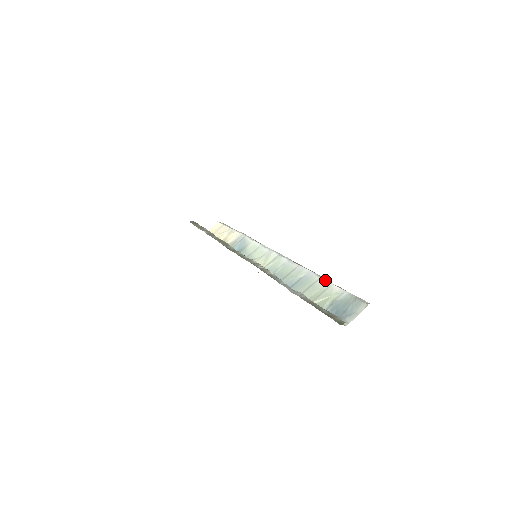
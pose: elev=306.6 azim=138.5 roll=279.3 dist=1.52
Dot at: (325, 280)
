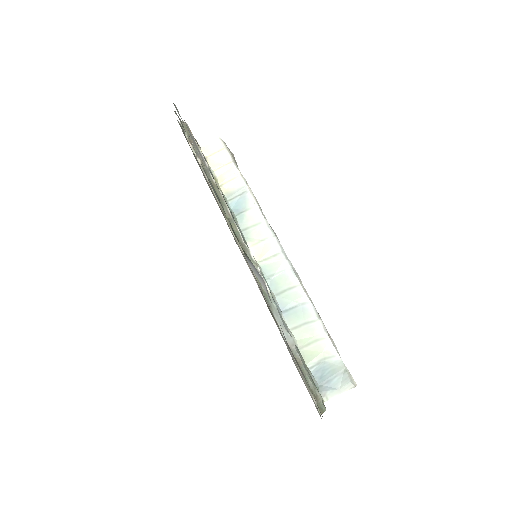
Dot at: (322, 326)
